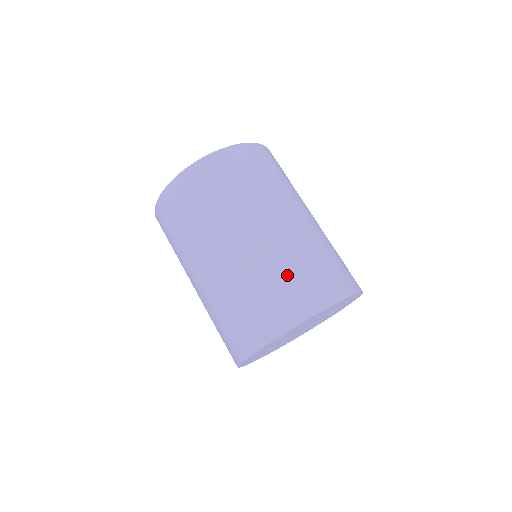
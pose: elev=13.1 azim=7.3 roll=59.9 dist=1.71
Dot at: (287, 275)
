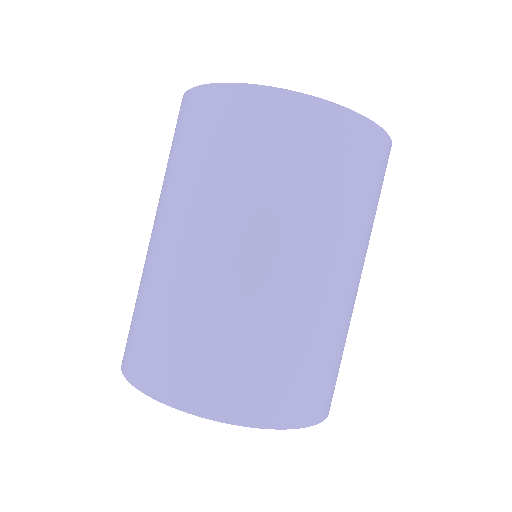
Dot at: (334, 356)
